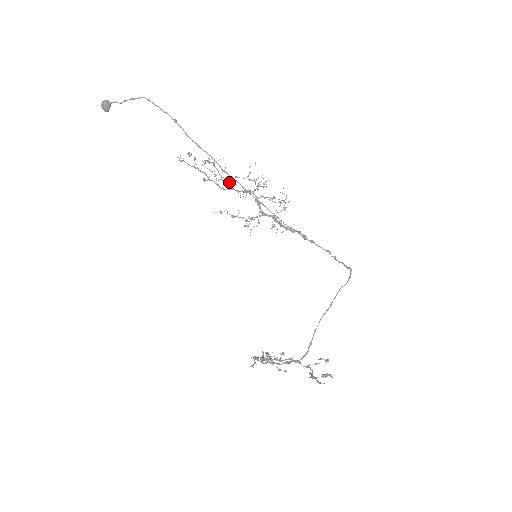
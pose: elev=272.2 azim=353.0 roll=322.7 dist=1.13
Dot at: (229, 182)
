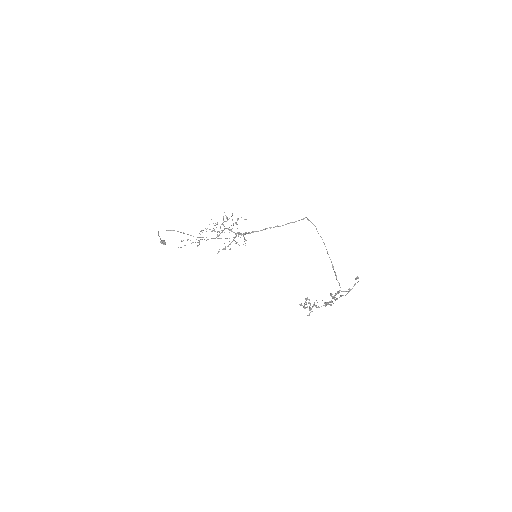
Dot at: occluded
